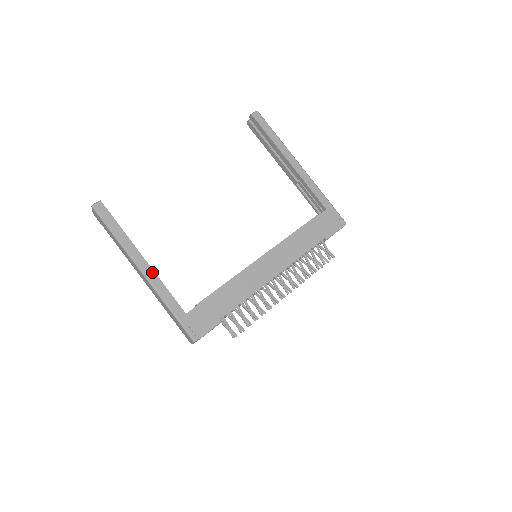
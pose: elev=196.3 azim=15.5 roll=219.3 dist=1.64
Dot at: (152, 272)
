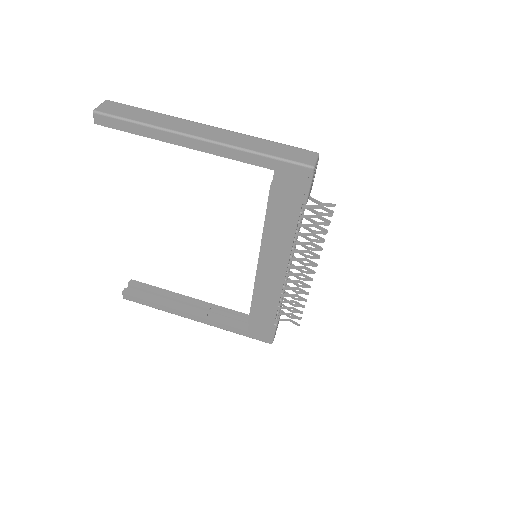
Dot at: (200, 318)
